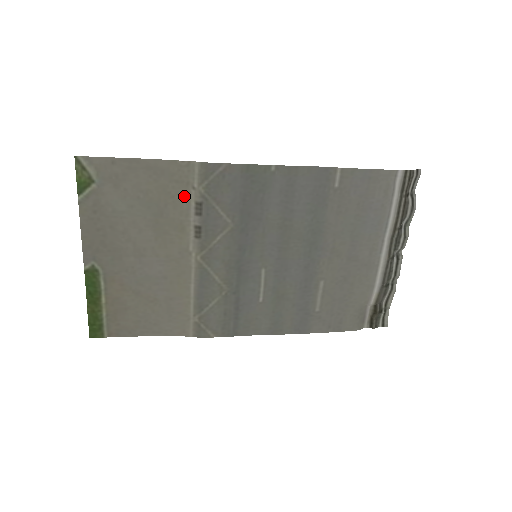
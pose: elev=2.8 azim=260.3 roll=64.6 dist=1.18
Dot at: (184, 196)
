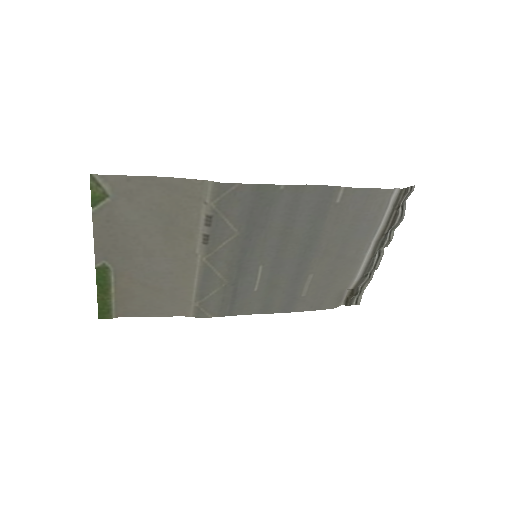
Dot at: (195, 209)
